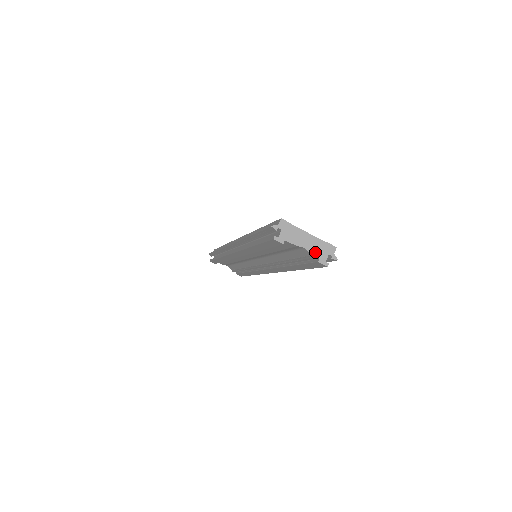
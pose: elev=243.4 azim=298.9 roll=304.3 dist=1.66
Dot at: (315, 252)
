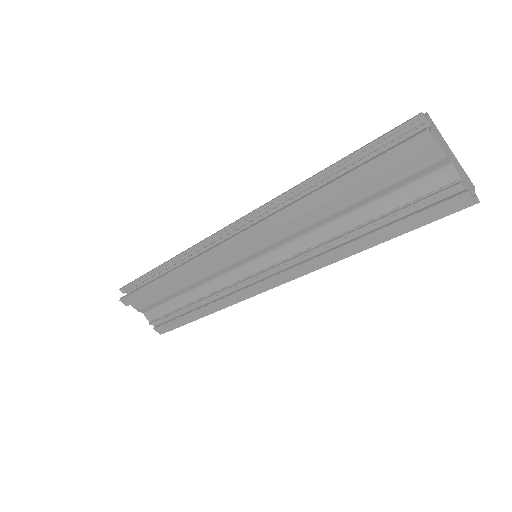
Dot at: (462, 177)
